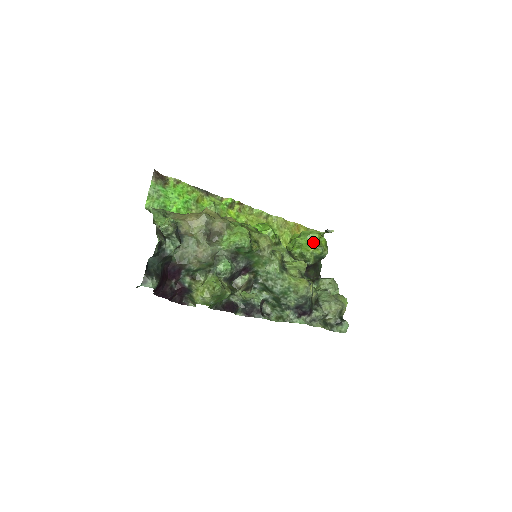
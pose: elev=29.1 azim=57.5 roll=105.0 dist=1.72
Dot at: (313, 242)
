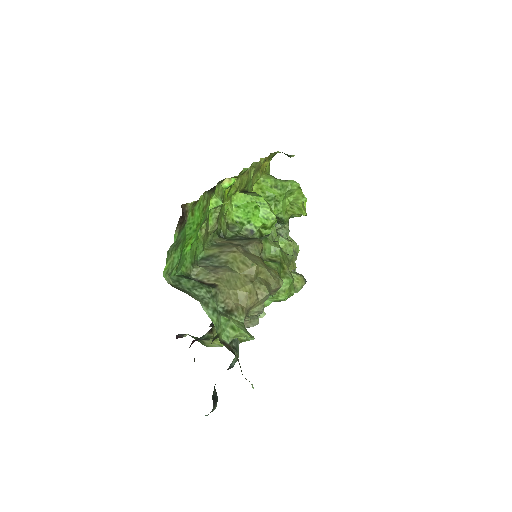
Dot at: (289, 196)
